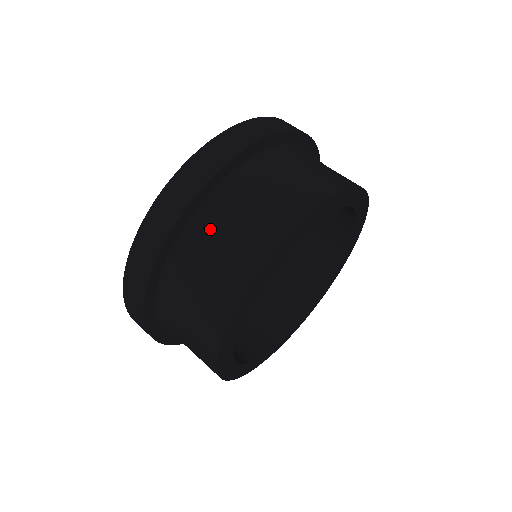
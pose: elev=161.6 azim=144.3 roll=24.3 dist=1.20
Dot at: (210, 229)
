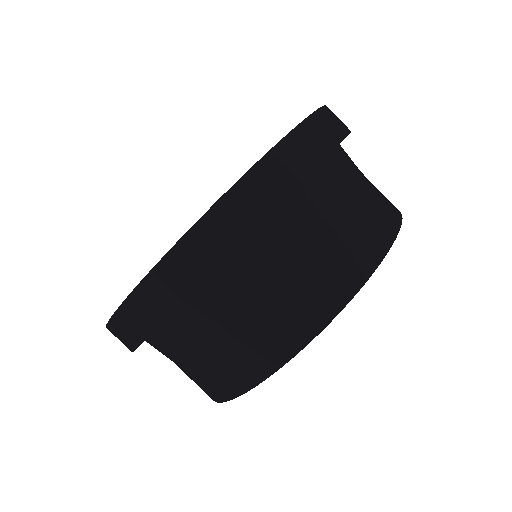
Dot at: (286, 243)
